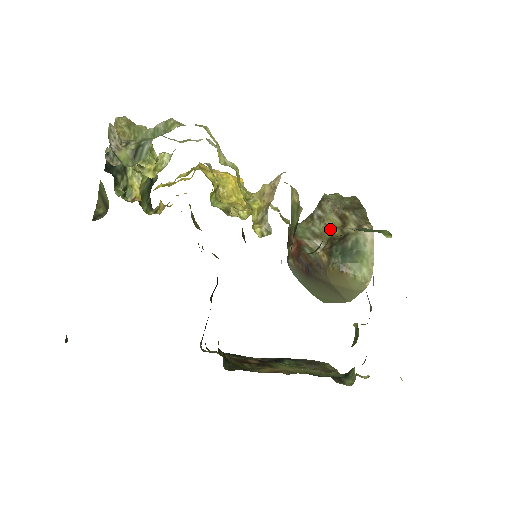
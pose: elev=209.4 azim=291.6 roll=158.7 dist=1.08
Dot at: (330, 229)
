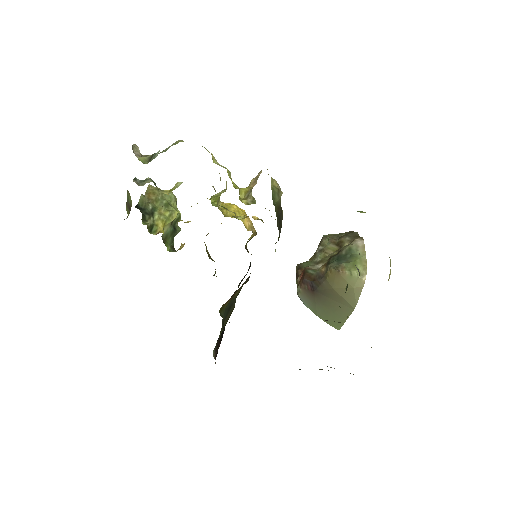
Dot at: (329, 254)
